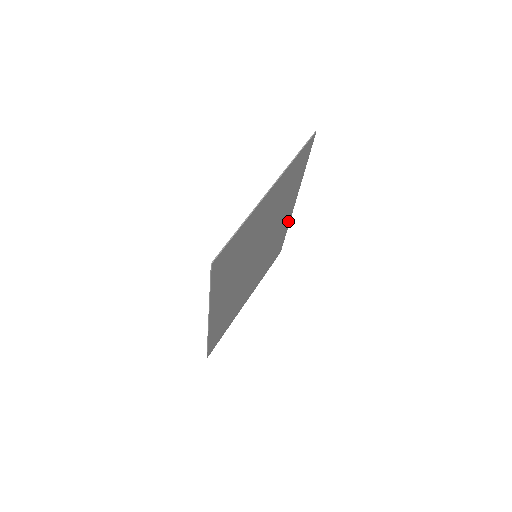
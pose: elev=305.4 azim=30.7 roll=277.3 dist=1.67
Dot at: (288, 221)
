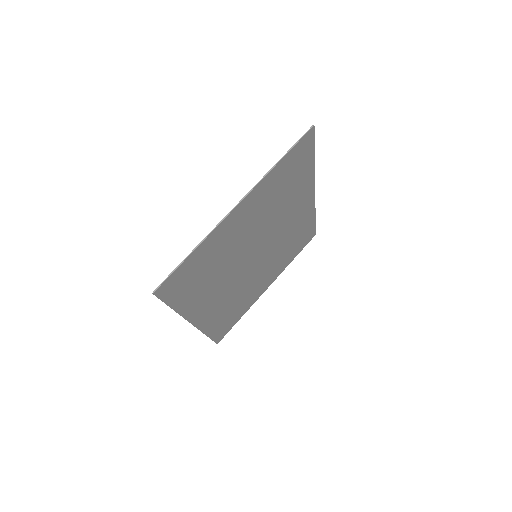
Dot at: (311, 210)
